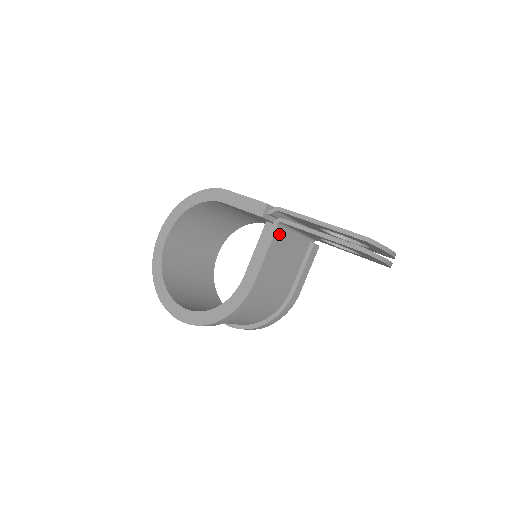
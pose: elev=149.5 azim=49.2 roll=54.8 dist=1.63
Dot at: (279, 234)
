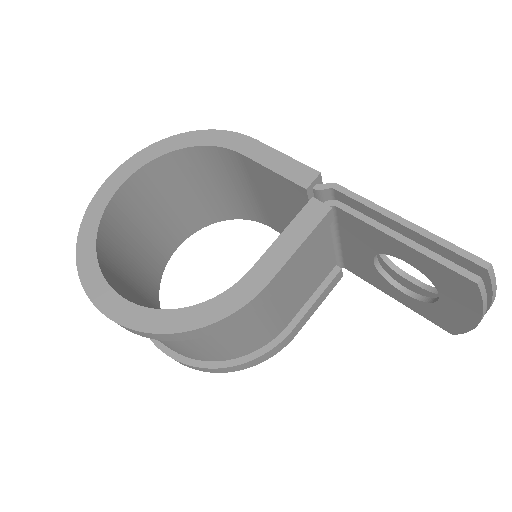
Dot at: (326, 223)
